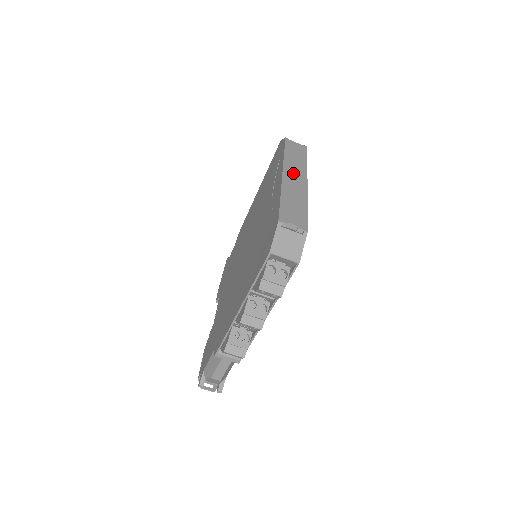
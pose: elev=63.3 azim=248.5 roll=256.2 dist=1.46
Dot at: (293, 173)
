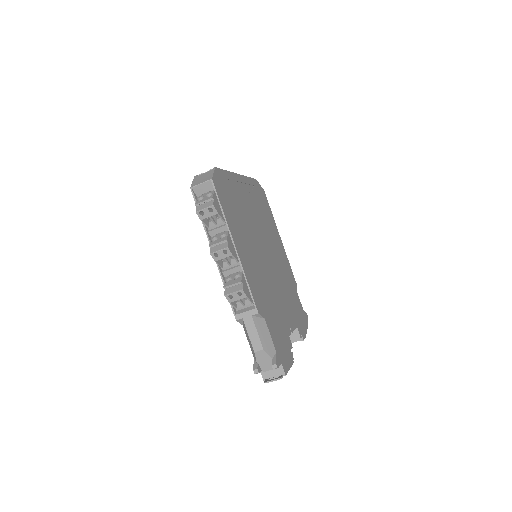
Dot at: occluded
